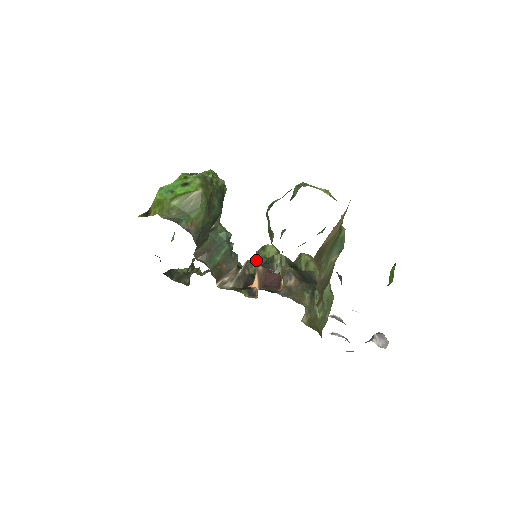
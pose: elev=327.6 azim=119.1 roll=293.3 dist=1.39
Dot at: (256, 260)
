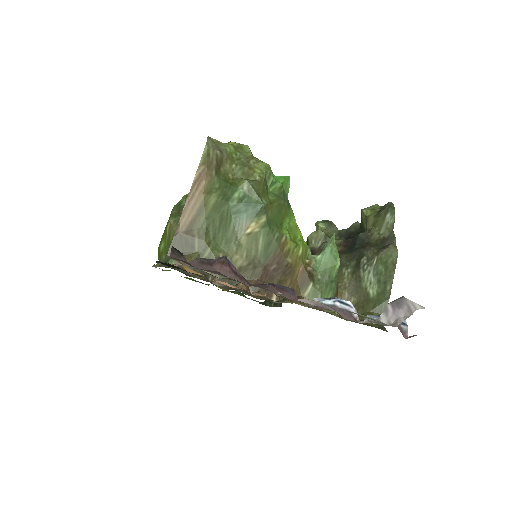
Dot at: occluded
